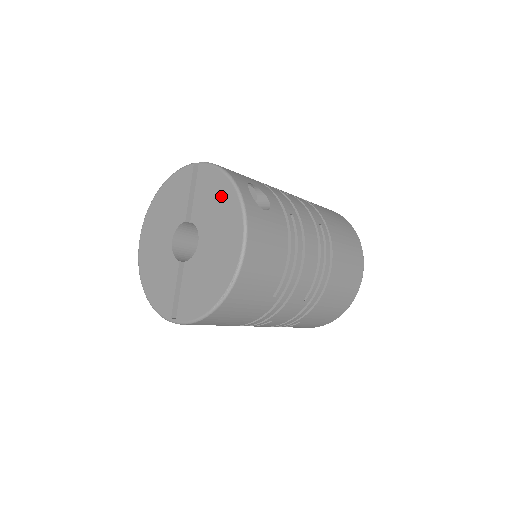
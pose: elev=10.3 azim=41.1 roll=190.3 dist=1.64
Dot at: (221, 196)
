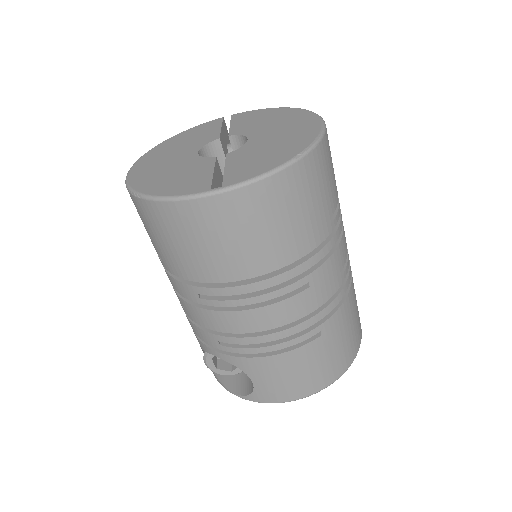
Dot at: (274, 114)
